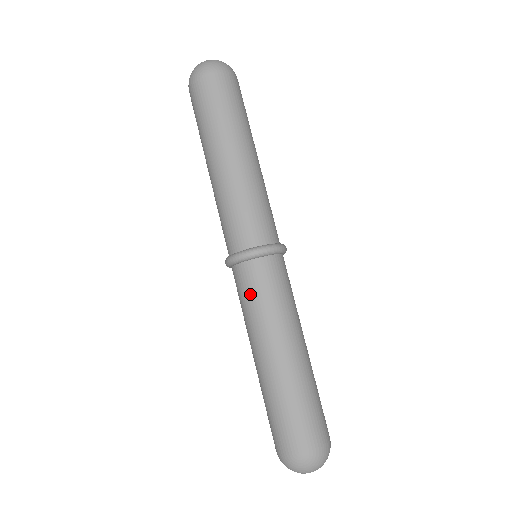
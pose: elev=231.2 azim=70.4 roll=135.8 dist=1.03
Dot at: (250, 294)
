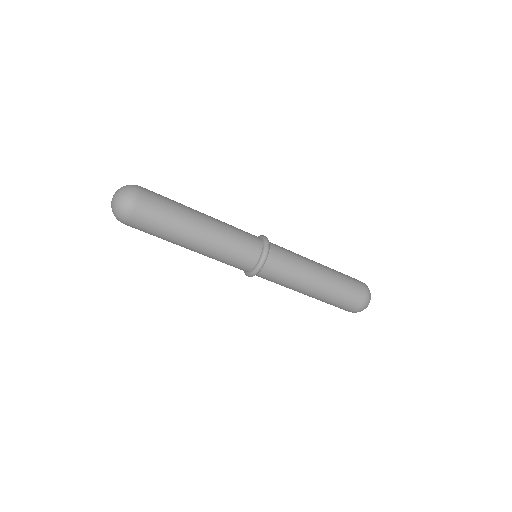
Dot at: occluded
